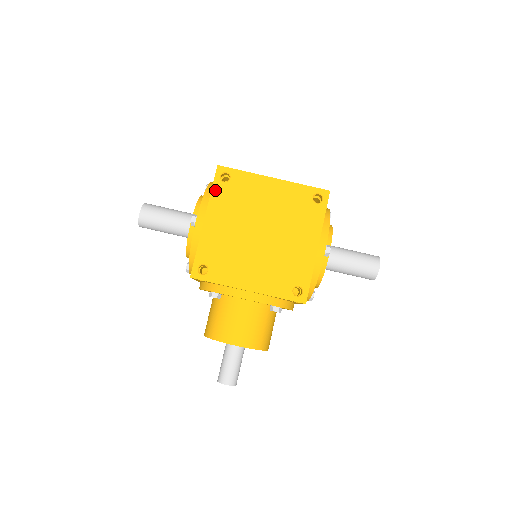
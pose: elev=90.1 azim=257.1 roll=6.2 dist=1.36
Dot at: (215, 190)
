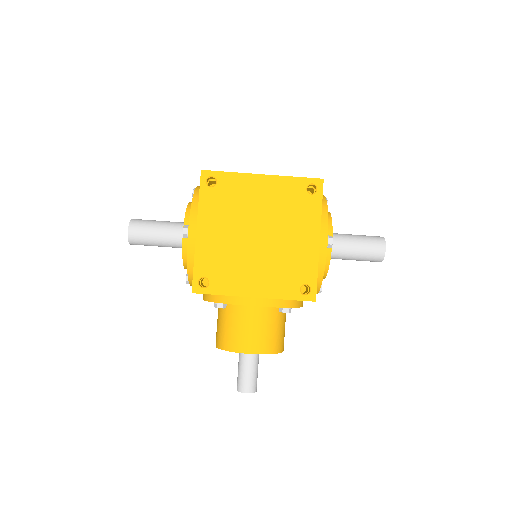
Dot at: (203, 197)
